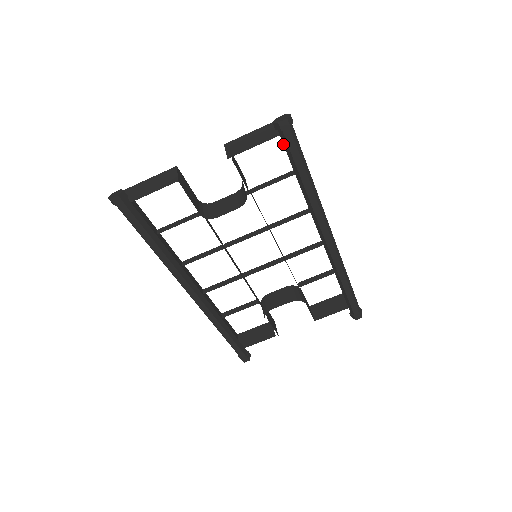
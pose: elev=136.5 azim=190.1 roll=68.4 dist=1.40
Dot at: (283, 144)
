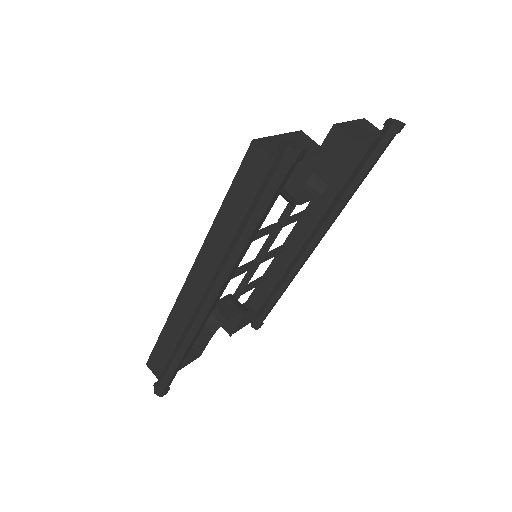
Dot at: (378, 145)
